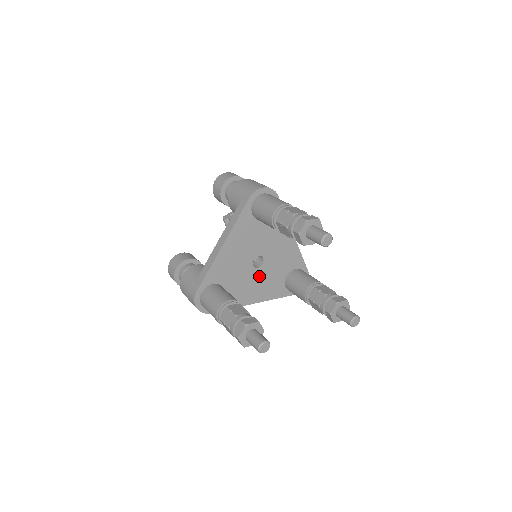
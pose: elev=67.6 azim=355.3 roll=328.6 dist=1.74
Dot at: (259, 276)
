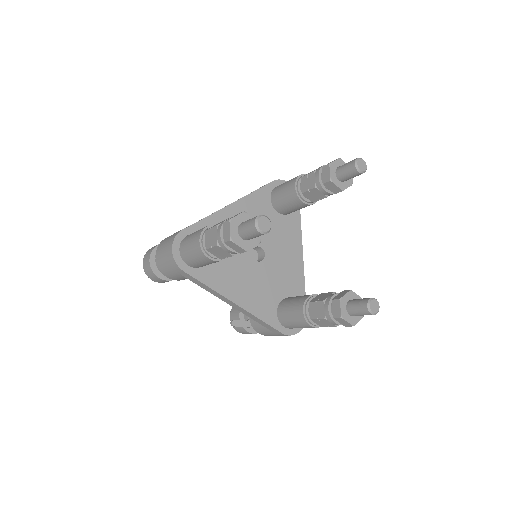
Dot at: (253, 273)
